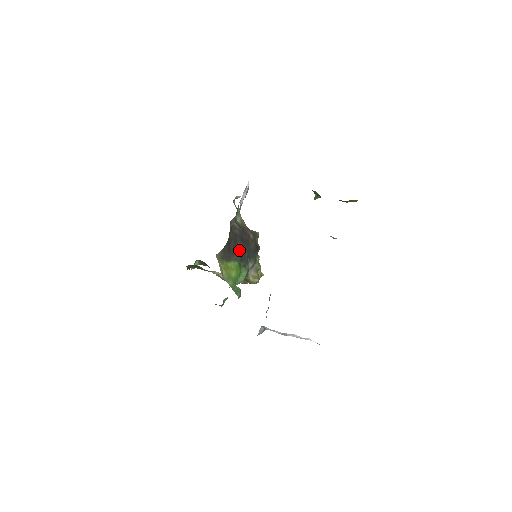
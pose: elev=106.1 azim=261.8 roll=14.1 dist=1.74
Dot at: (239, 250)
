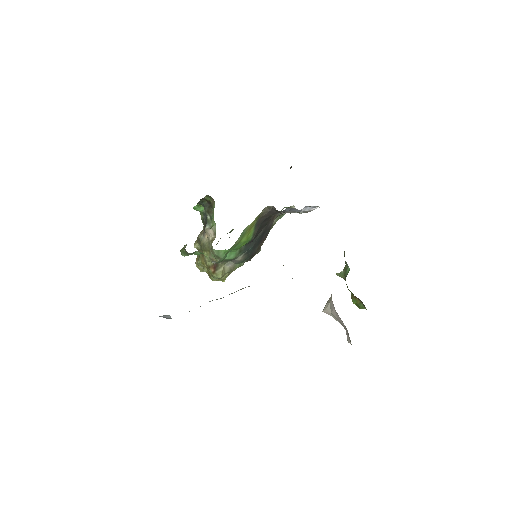
Dot at: (257, 235)
